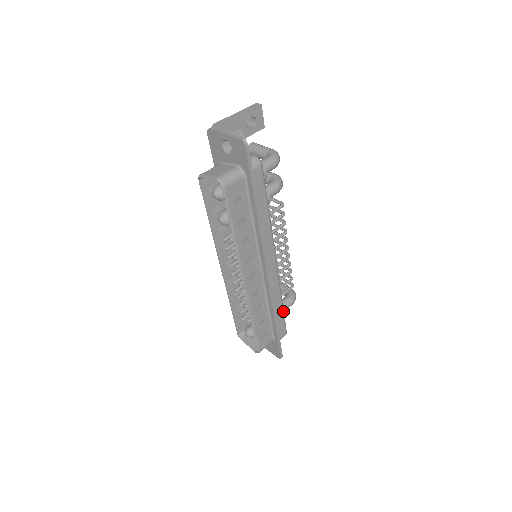
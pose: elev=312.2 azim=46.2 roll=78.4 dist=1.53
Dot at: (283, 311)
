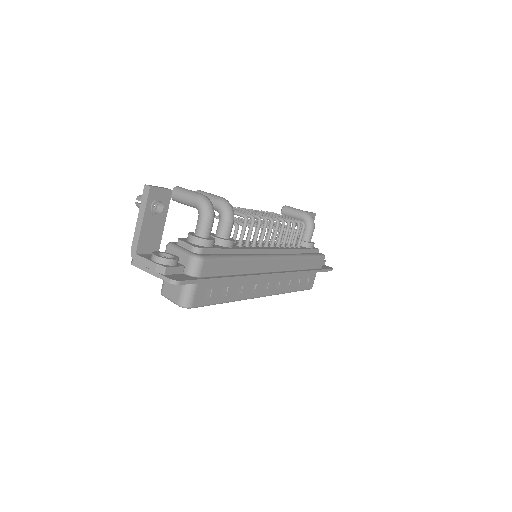
Dot at: (310, 257)
